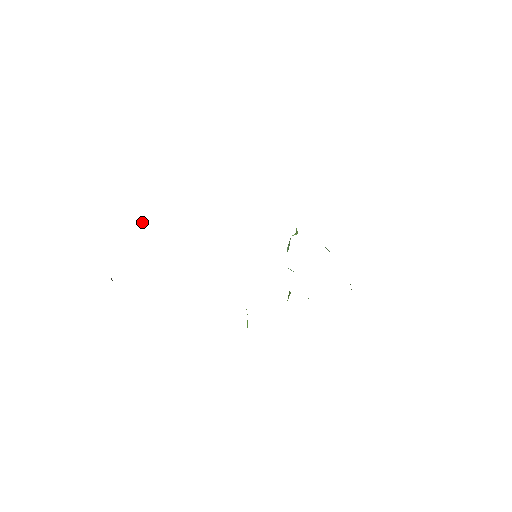
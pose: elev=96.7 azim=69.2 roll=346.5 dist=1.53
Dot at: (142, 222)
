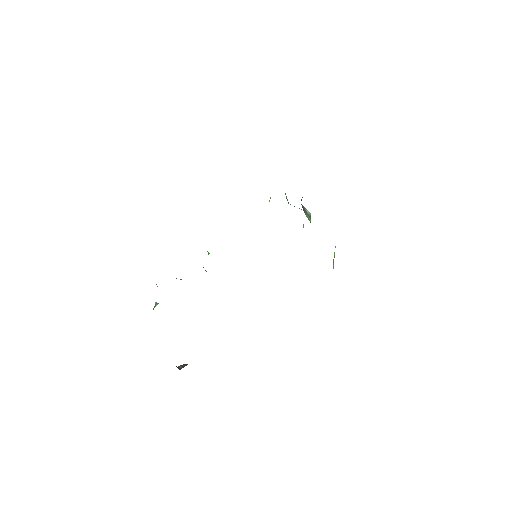
Dot at: (153, 308)
